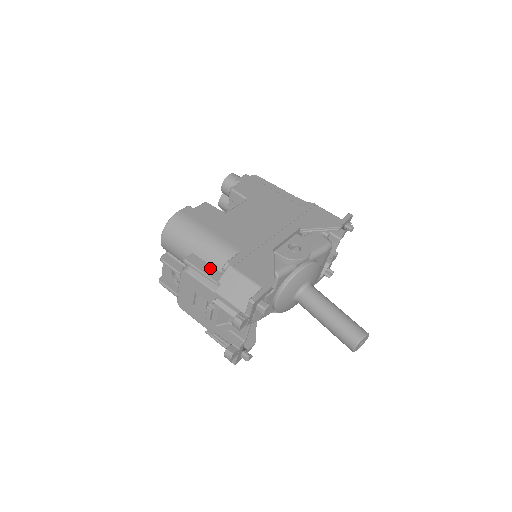
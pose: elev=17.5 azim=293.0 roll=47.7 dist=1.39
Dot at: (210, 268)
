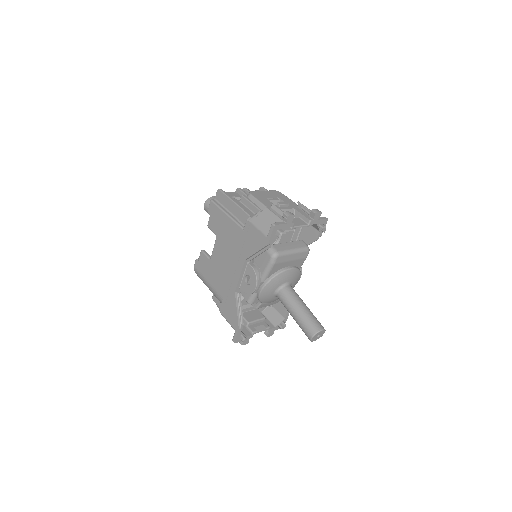
Dot at: occluded
